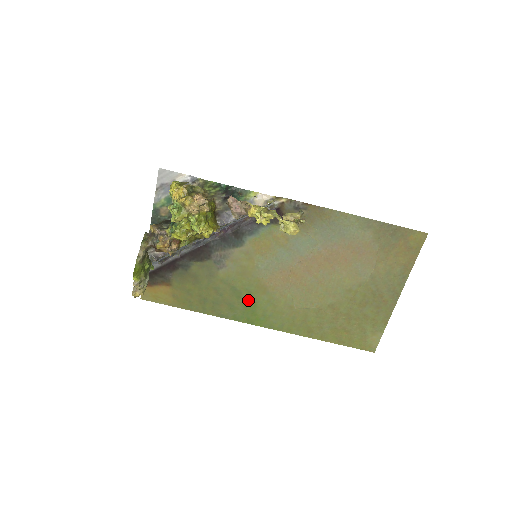
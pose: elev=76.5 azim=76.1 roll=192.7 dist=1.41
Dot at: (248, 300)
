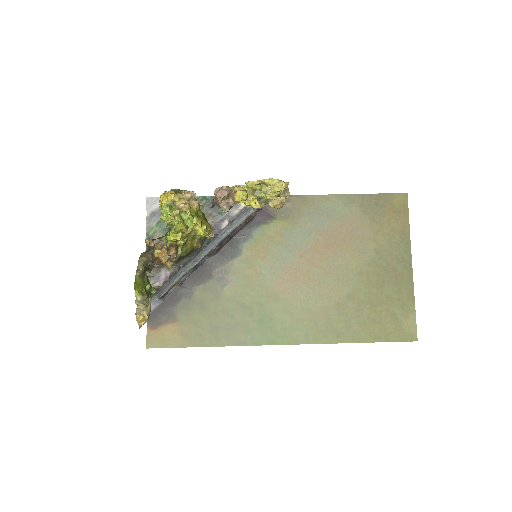
Dot at: (262, 315)
